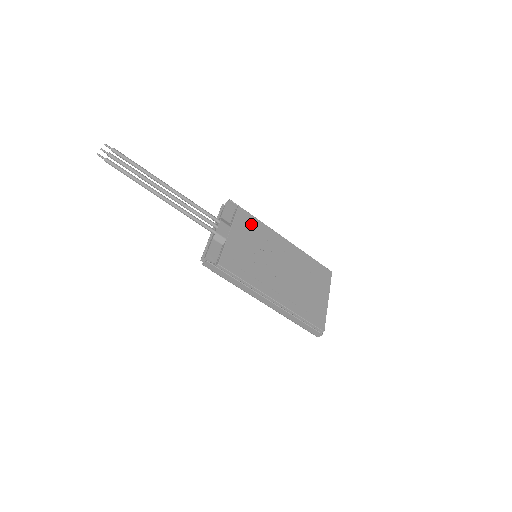
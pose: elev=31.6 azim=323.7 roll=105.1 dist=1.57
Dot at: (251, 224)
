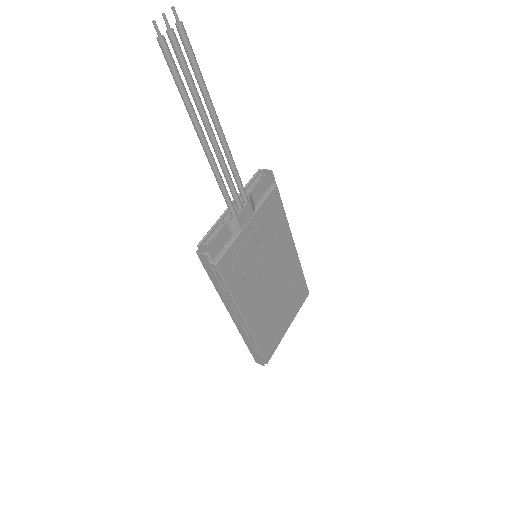
Dot at: (275, 215)
